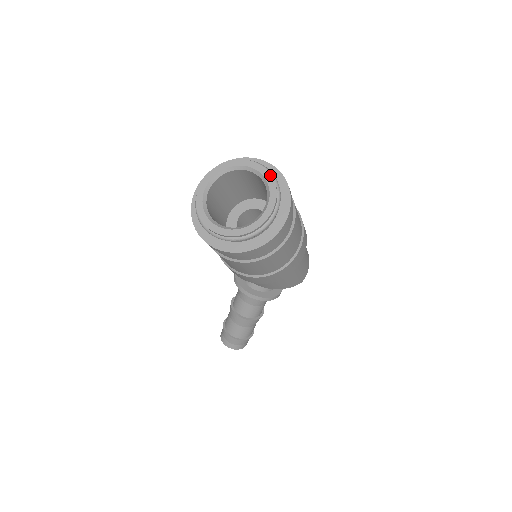
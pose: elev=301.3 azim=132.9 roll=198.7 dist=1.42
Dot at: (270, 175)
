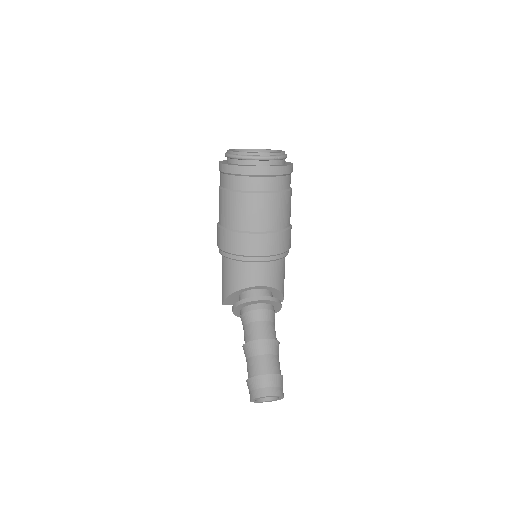
Dot at: (260, 149)
